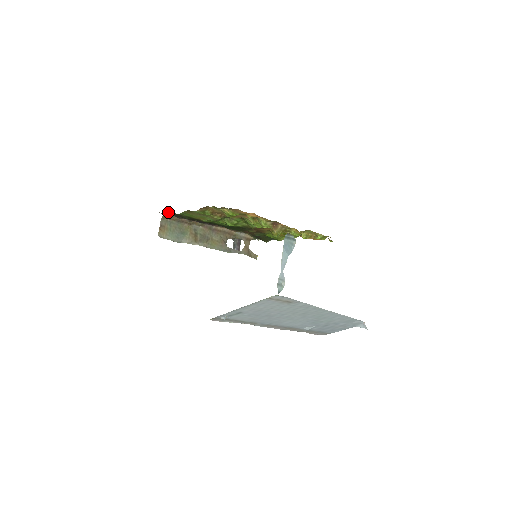
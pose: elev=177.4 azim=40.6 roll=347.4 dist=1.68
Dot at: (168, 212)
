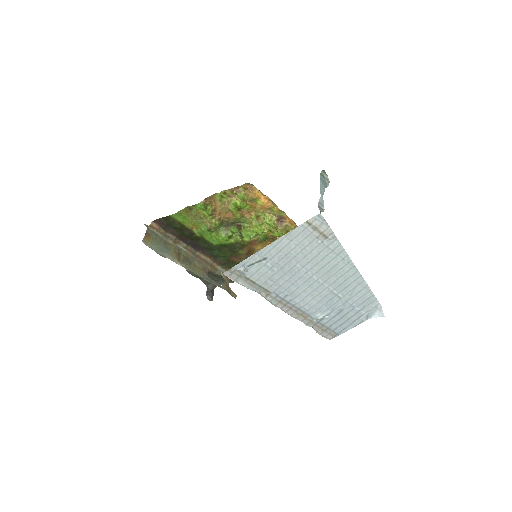
Dot at: (157, 220)
